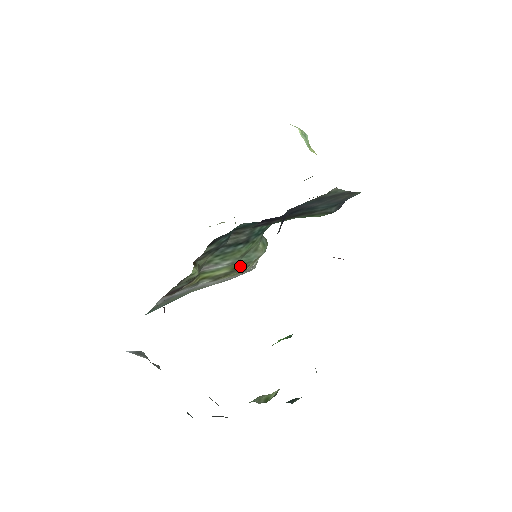
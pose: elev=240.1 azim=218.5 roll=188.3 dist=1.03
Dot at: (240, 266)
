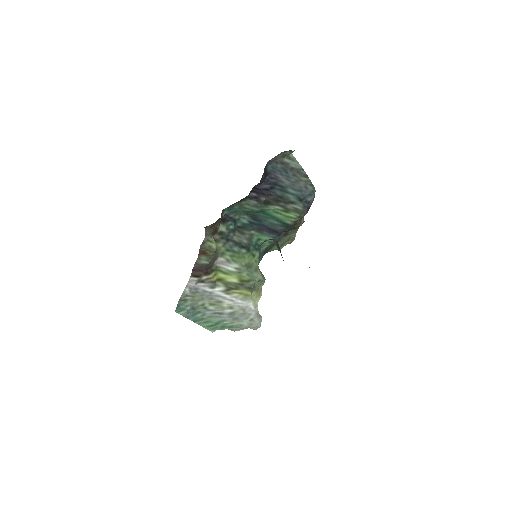
Dot at: (246, 280)
